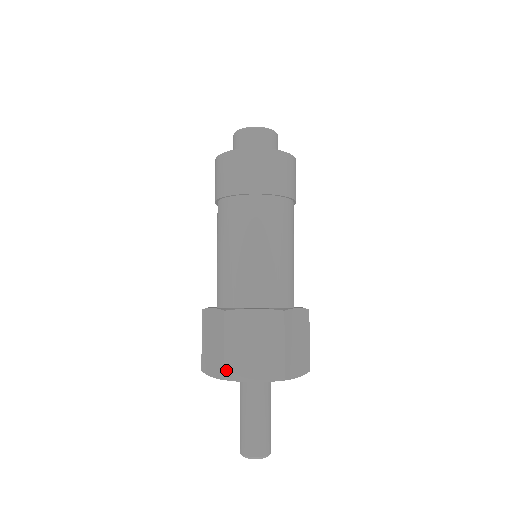
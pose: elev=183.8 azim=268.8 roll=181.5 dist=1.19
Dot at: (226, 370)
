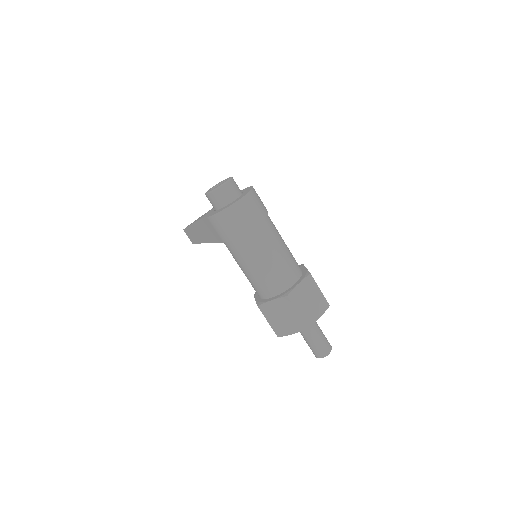
Dot at: (306, 323)
